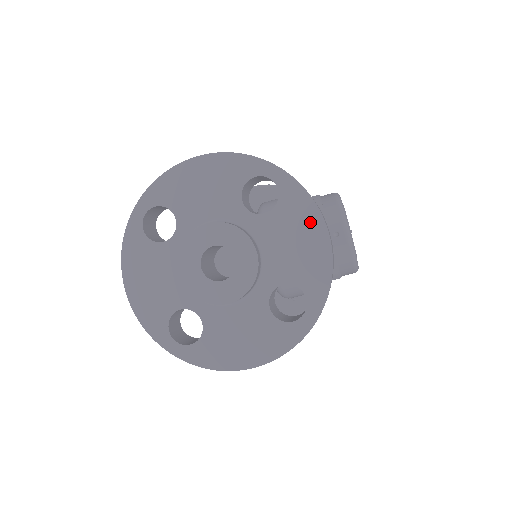
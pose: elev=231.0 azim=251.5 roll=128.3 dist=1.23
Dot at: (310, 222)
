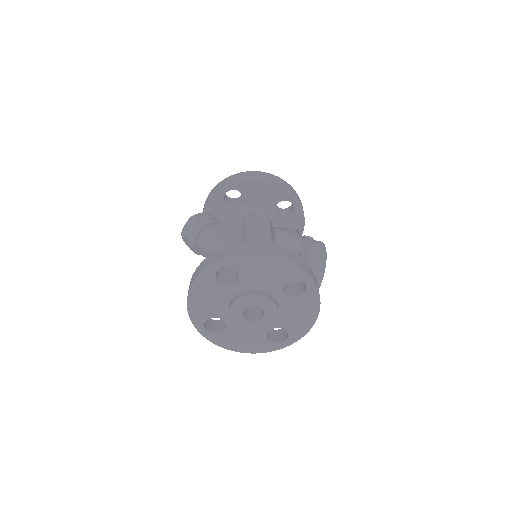
Dot at: (312, 310)
